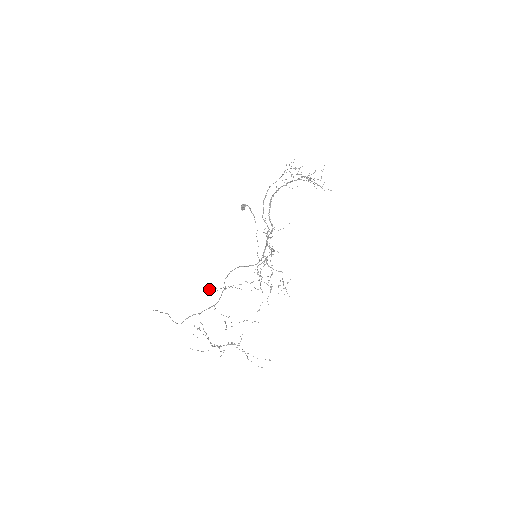
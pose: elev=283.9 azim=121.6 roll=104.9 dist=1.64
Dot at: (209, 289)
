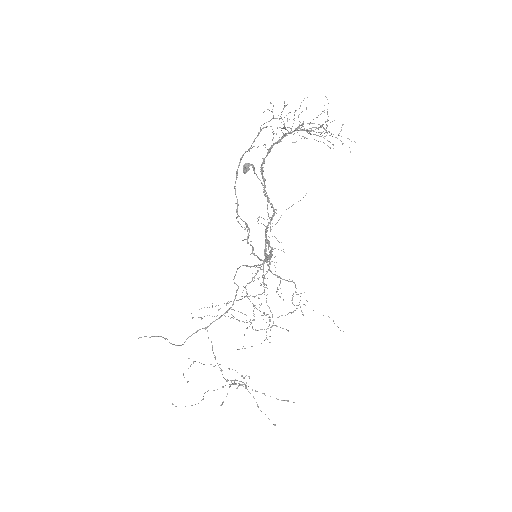
Dot at: (199, 309)
